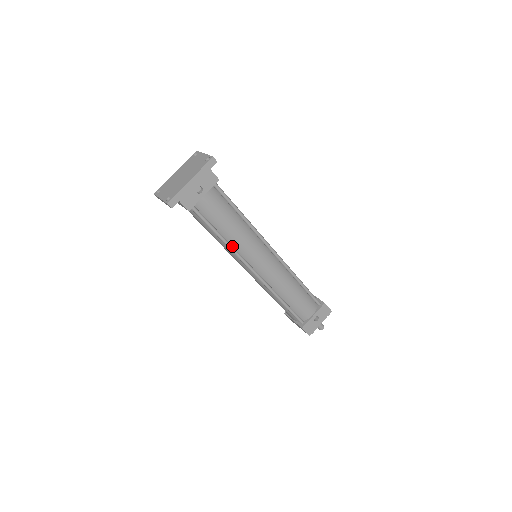
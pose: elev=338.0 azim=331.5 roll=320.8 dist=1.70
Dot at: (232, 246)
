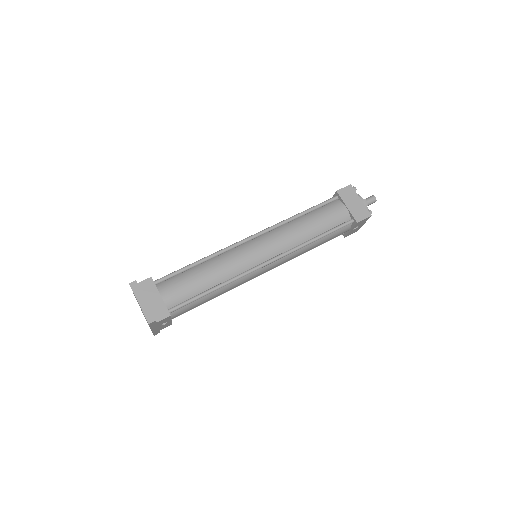
Dot at: occluded
